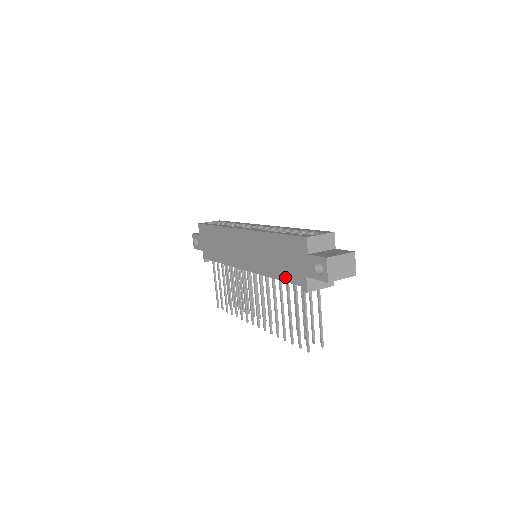
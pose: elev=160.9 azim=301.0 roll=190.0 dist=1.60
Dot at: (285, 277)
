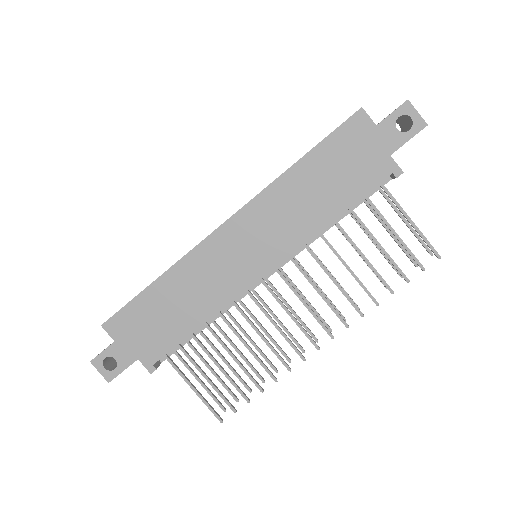
Dot at: (354, 194)
